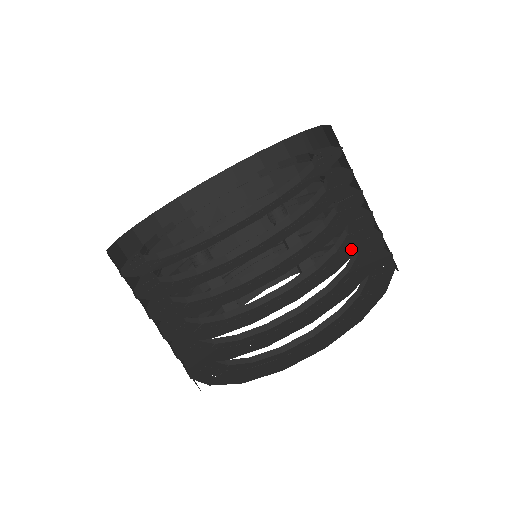
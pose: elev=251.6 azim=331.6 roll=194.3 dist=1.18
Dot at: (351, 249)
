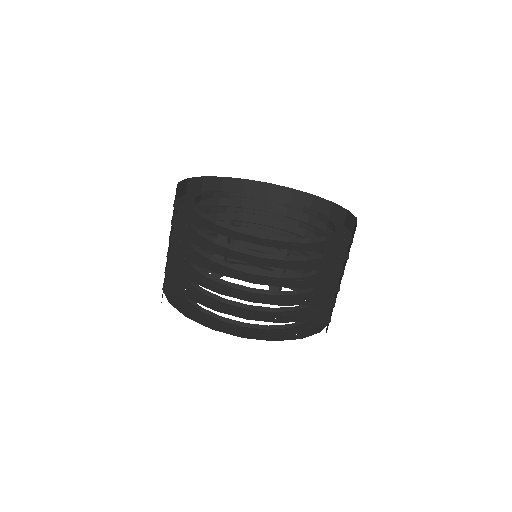
Dot at: (278, 301)
